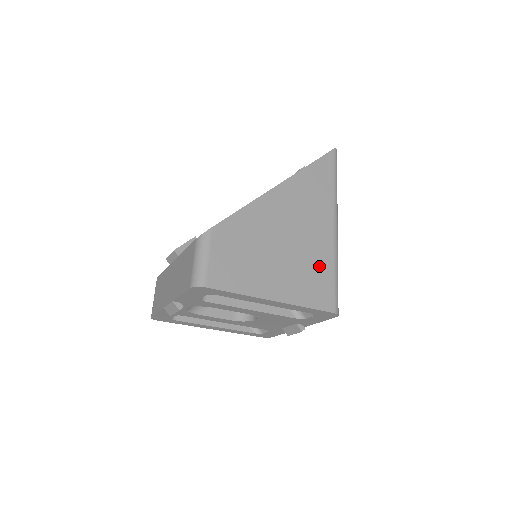
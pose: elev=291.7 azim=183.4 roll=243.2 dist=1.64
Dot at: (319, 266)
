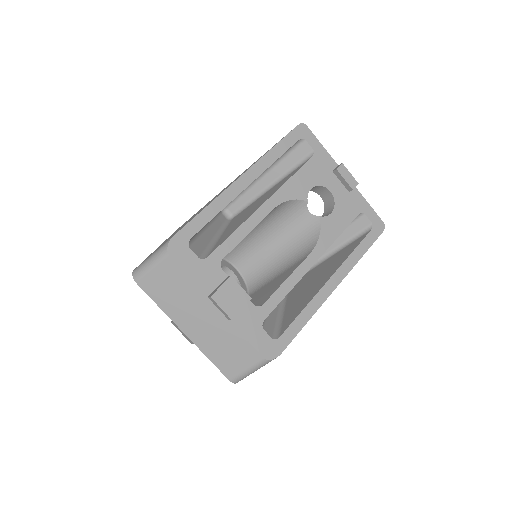
Dot at: occluded
